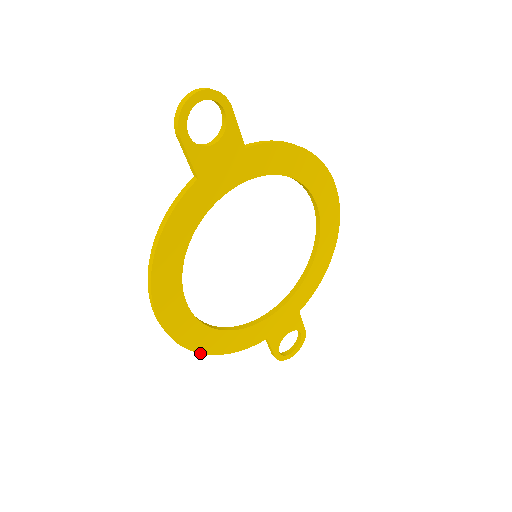
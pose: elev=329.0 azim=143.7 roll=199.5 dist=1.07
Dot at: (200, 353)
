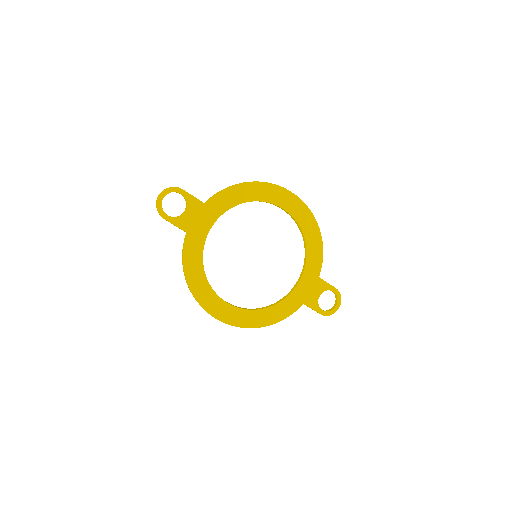
Dot at: occluded
